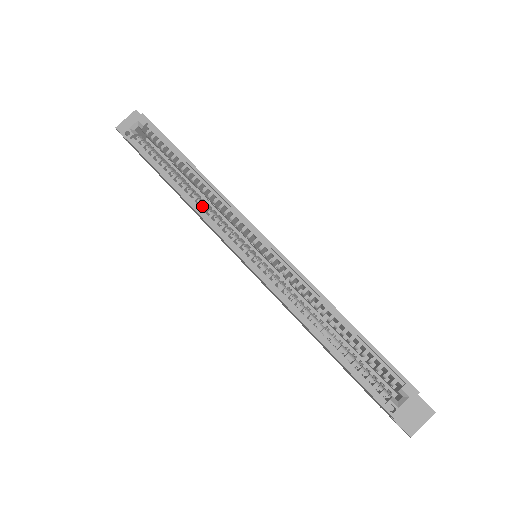
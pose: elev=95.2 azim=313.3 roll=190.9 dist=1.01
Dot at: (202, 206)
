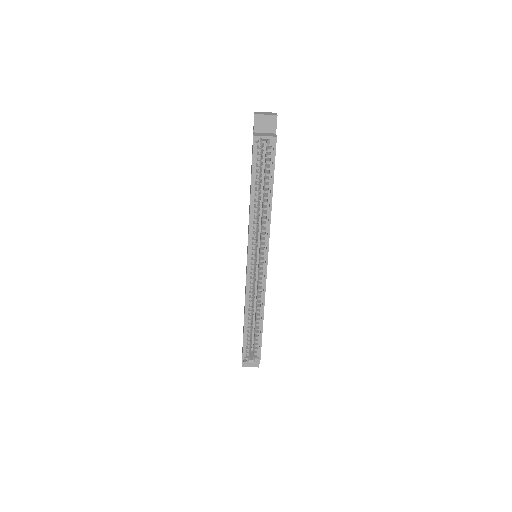
Dot at: (255, 221)
